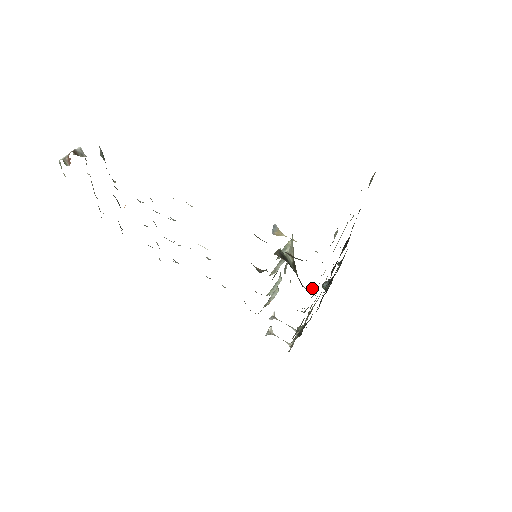
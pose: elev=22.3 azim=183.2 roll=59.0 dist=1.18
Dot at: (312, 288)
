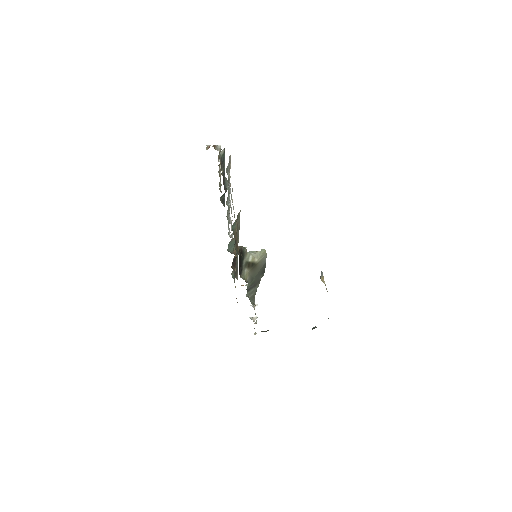
Dot at: occluded
